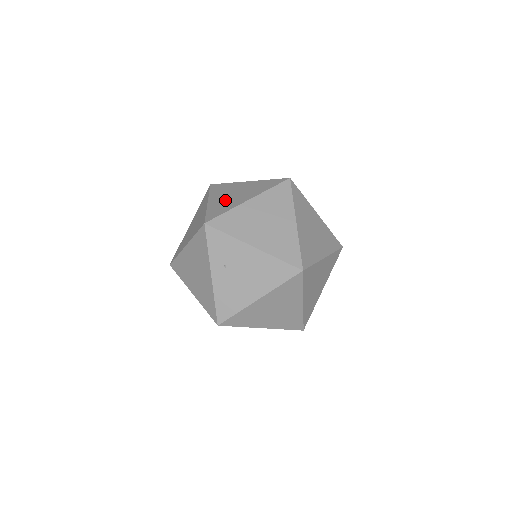
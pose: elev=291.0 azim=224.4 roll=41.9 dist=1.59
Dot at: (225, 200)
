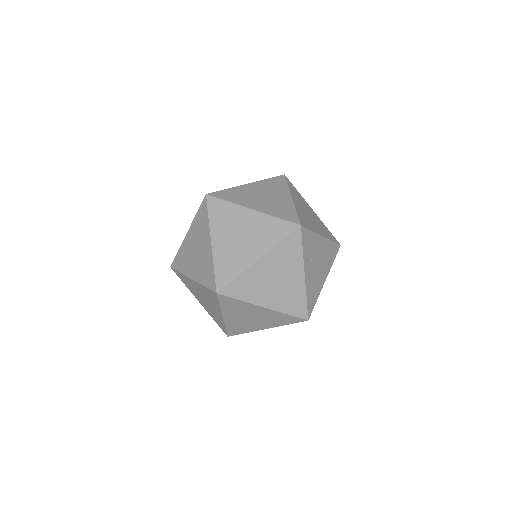
Dot at: (269, 203)
